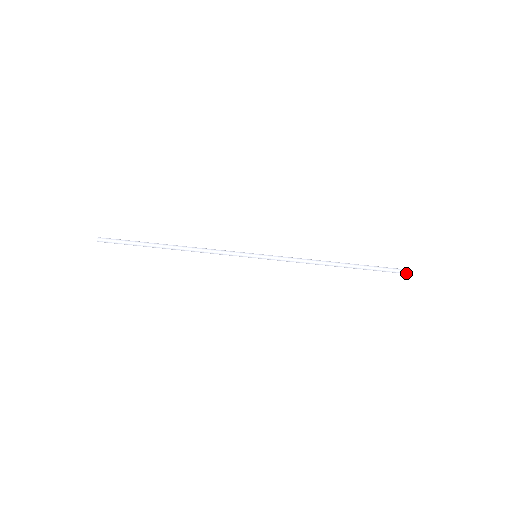
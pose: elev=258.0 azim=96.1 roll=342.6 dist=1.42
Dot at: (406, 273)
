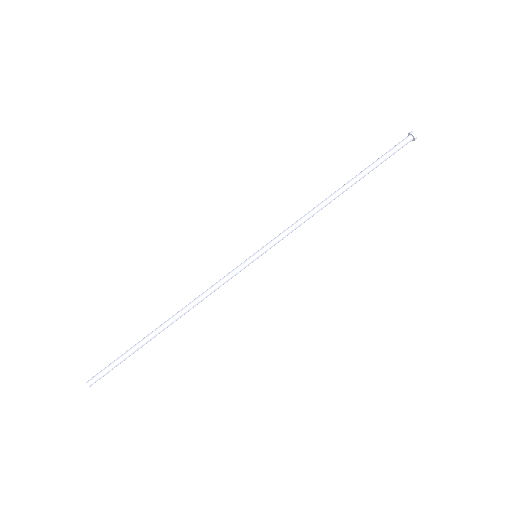
Dot at: (413, 140)
